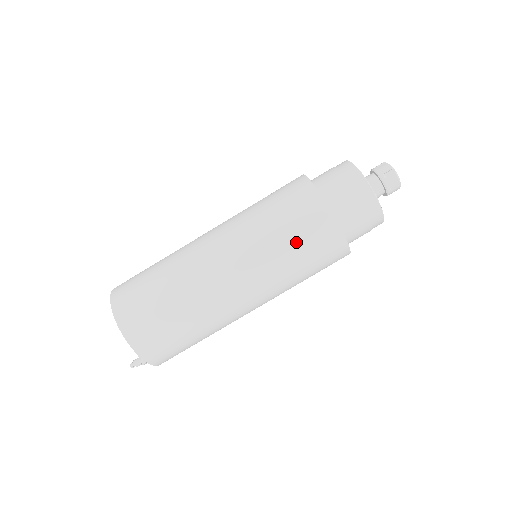
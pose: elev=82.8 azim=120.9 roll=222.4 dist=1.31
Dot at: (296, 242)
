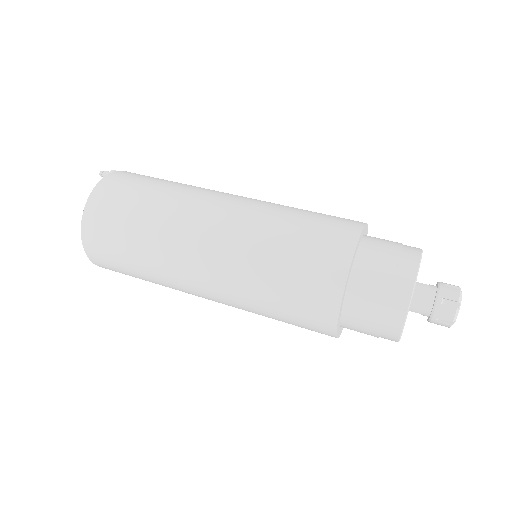
Dot at: occluded
